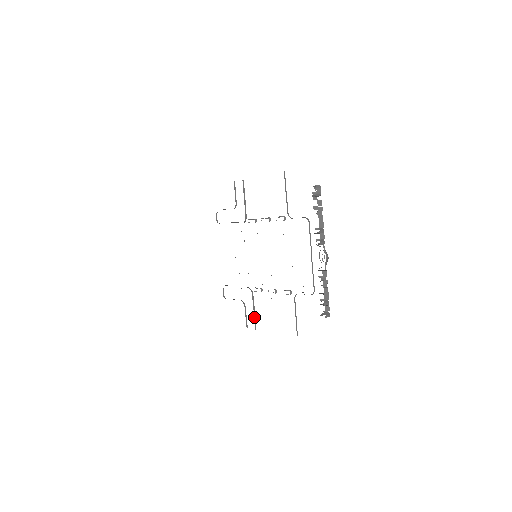
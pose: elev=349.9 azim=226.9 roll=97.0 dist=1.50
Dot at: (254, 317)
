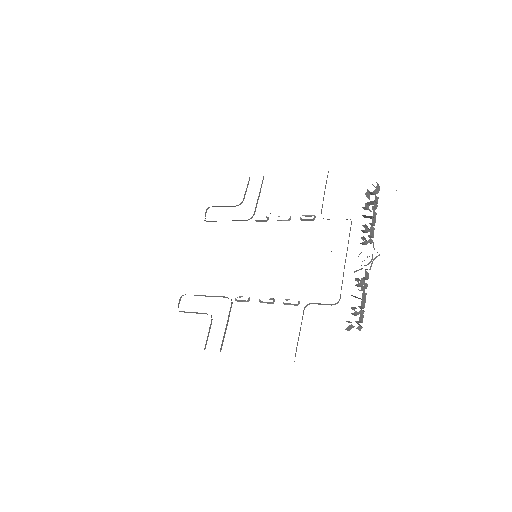
Dot at: (224, 334)
